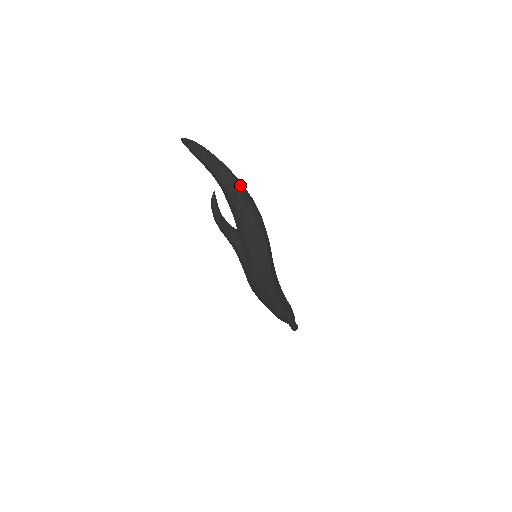
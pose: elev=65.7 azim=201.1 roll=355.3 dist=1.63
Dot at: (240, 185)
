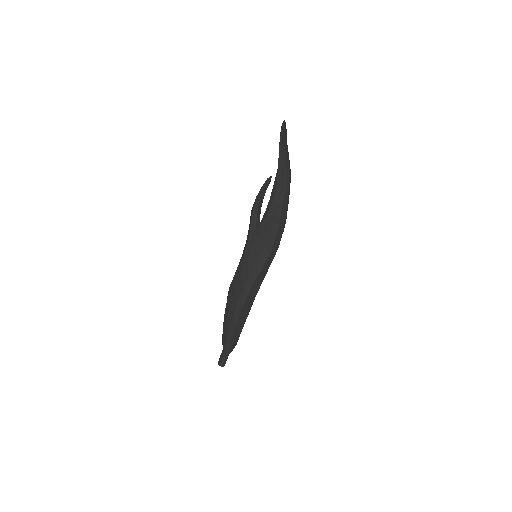
Dot at: occluded
